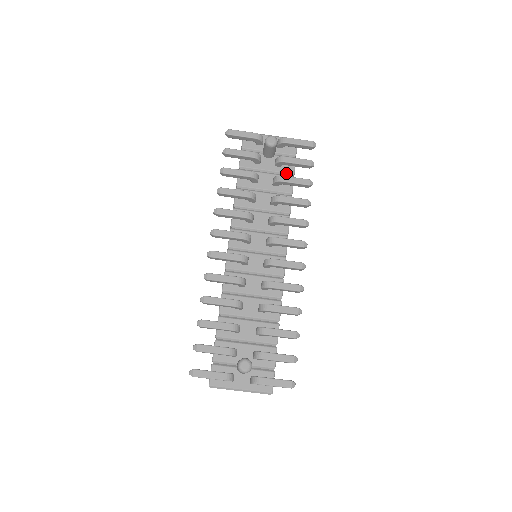
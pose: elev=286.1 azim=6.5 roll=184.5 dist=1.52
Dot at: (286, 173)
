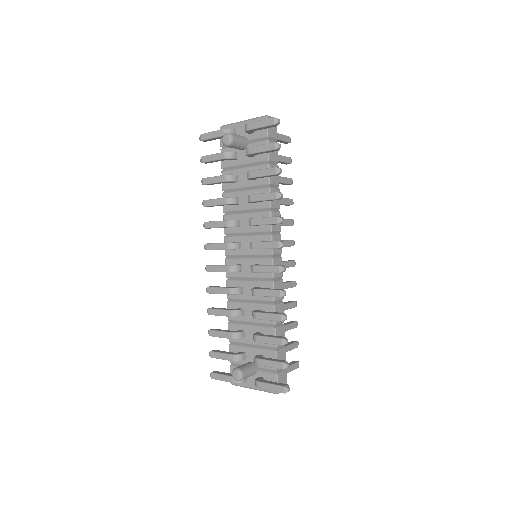
Dot at: (261, 162)
